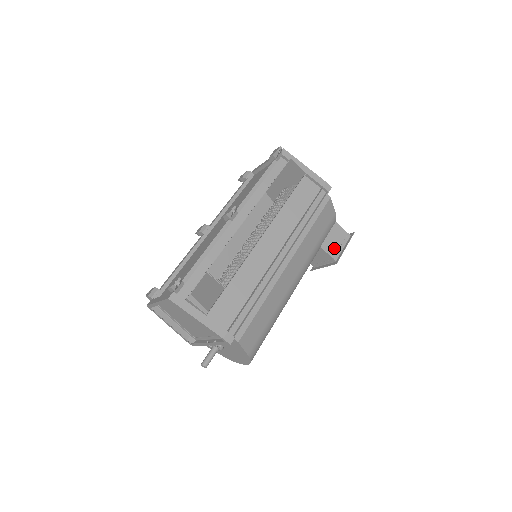
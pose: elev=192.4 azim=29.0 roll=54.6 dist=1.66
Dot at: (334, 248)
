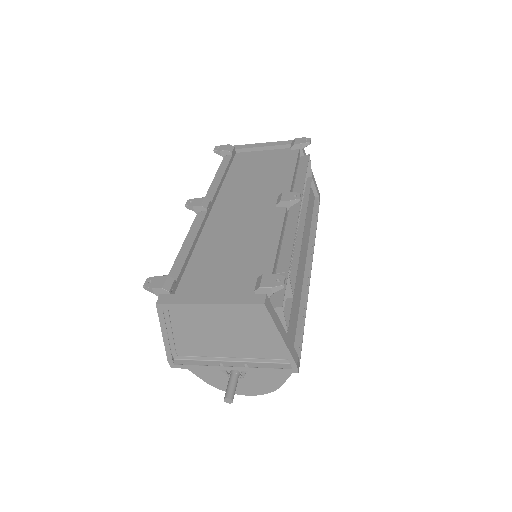
Dot at: occluded
